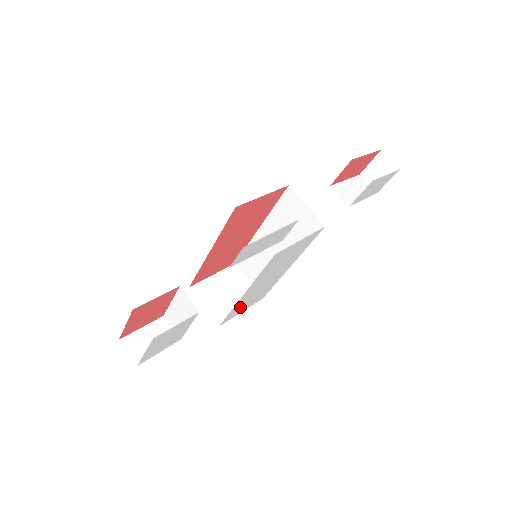
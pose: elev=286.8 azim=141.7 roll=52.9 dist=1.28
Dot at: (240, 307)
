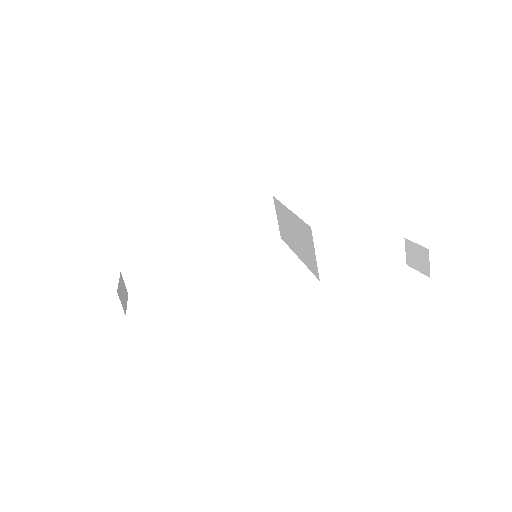
Dot at: occluded
